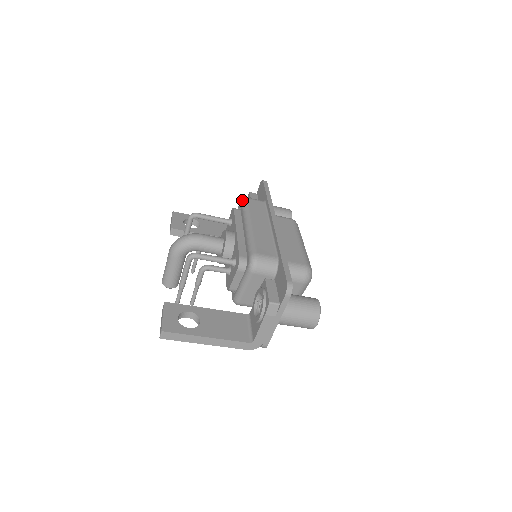
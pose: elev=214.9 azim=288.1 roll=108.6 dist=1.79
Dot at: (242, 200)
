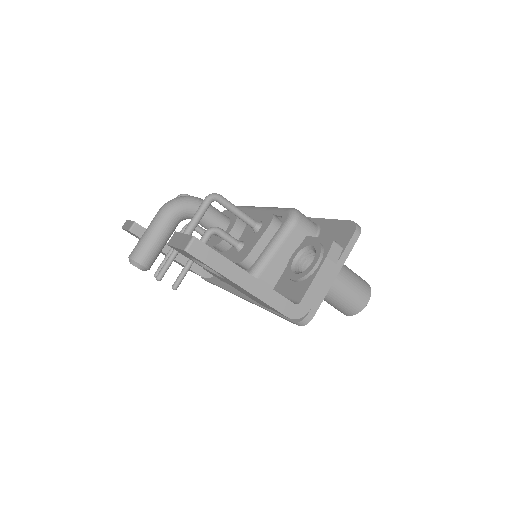
Dot at: occluded
